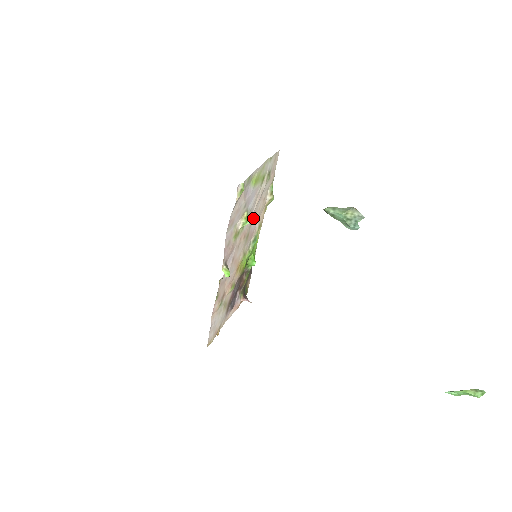
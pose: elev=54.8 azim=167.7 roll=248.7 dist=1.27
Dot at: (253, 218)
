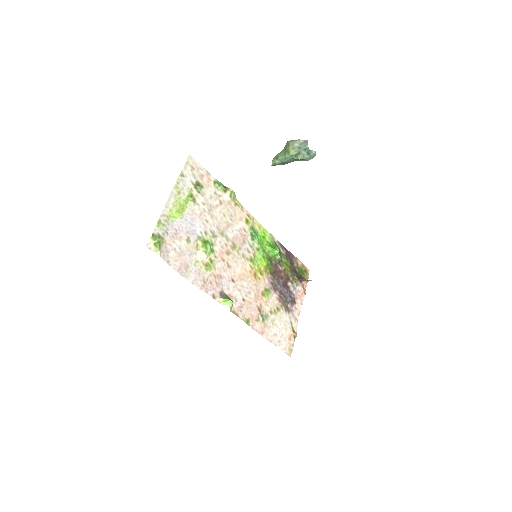
Dot at: (223, 229)
